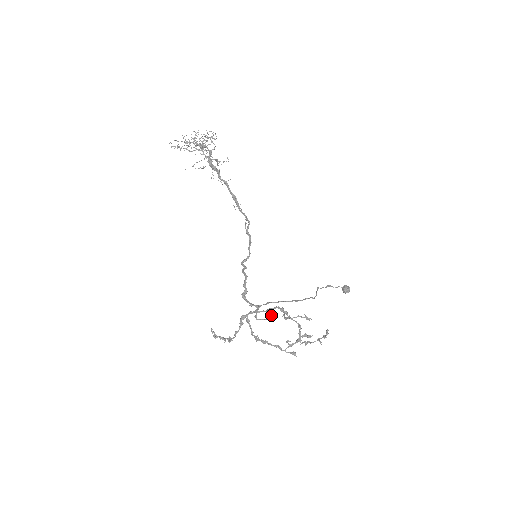
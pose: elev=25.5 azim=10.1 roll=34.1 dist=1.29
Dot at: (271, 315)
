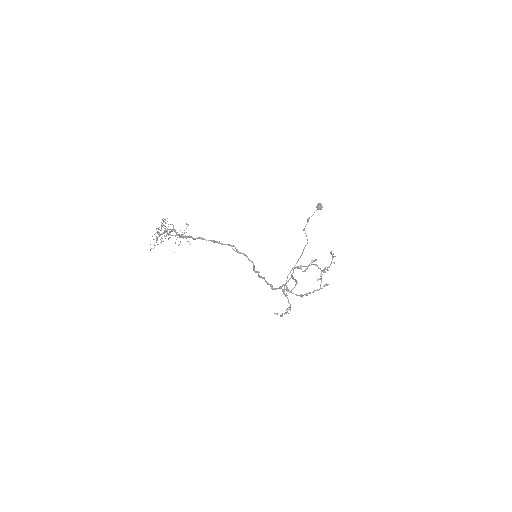
Dot at: (295, 280)
